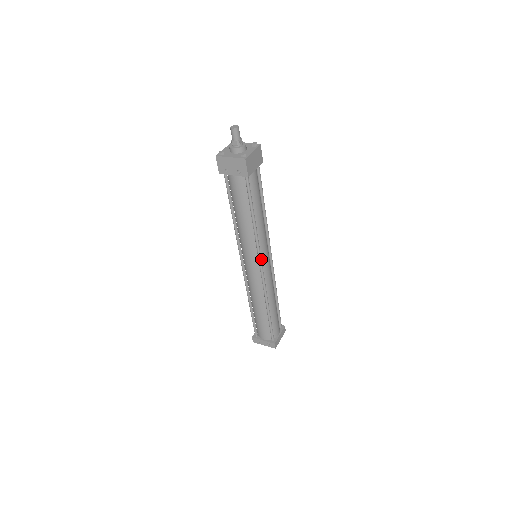
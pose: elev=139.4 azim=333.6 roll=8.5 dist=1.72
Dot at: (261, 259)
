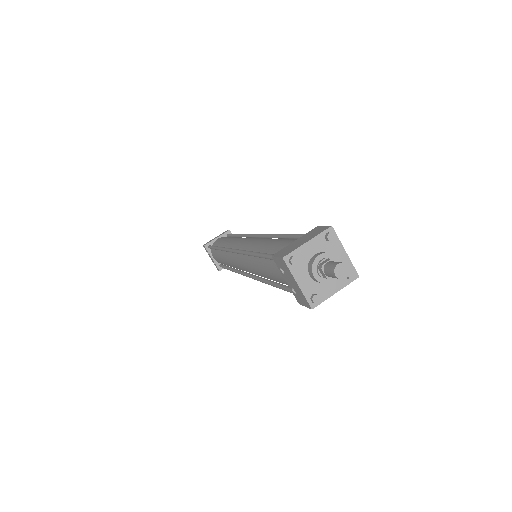
Dot at: occluded
